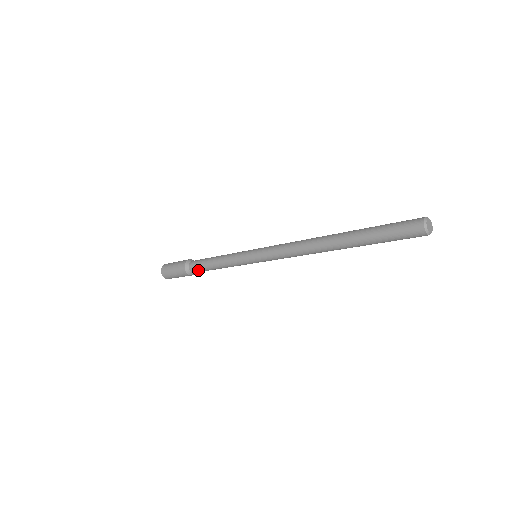
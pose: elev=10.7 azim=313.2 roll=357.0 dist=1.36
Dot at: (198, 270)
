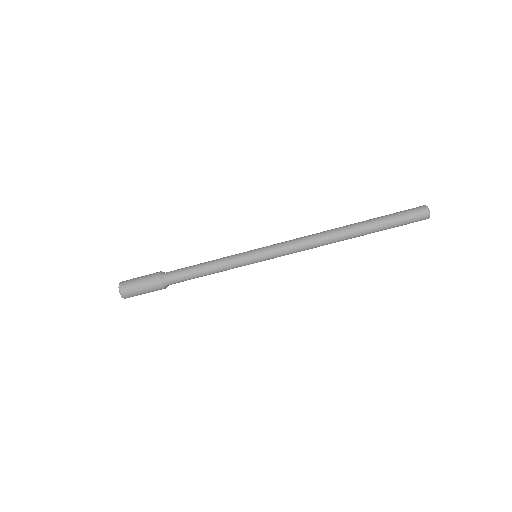
Dot at: (177, 278)
